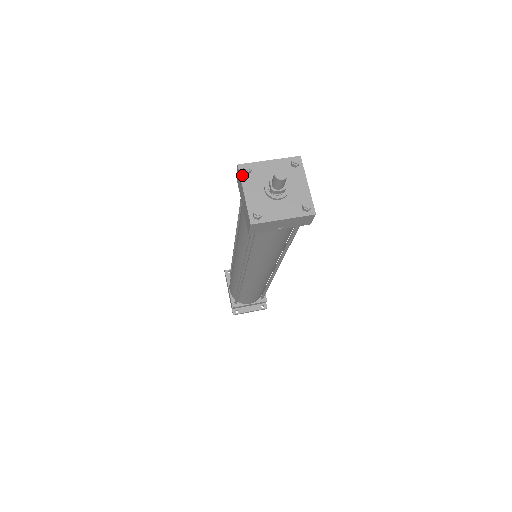
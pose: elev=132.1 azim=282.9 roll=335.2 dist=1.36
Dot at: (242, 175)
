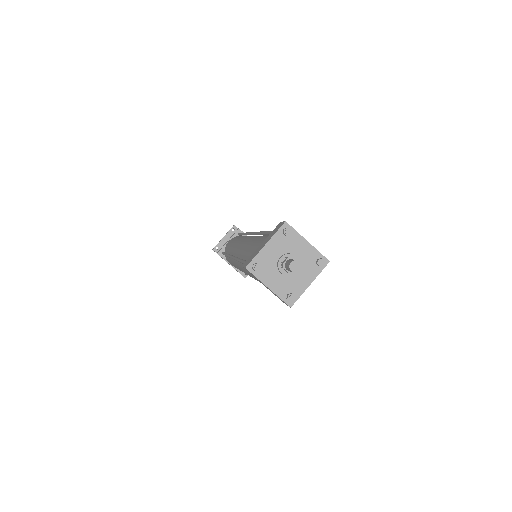
Dot at: (255, 274)
